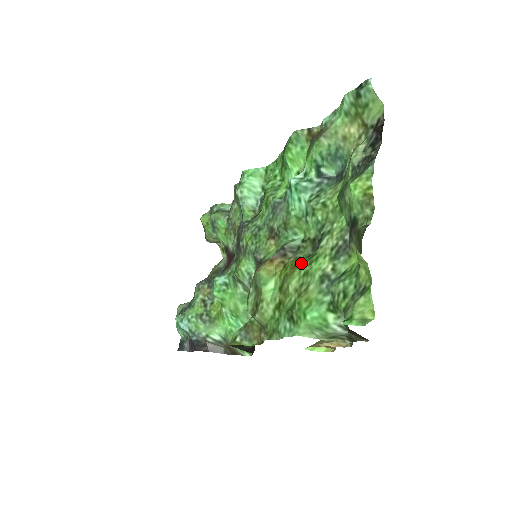
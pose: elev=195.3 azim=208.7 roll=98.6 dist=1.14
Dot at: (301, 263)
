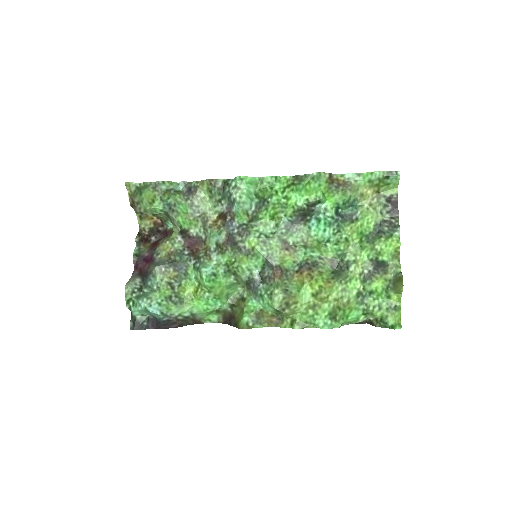
Dot at: (335, 280)
